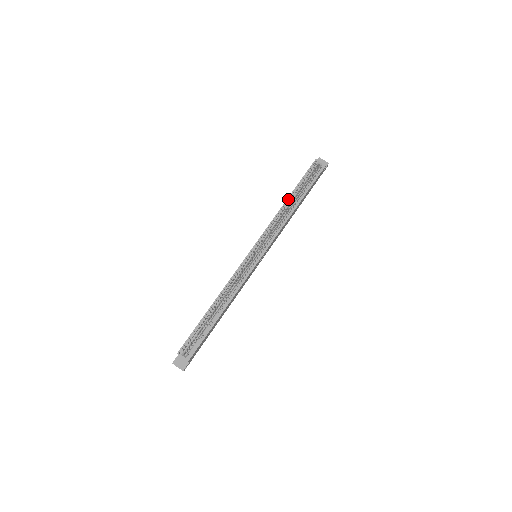
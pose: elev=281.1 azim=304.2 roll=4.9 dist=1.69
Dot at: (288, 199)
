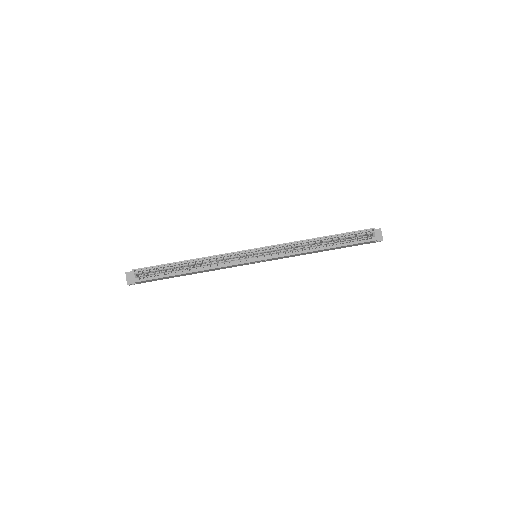
Dot at: (321, 238)
